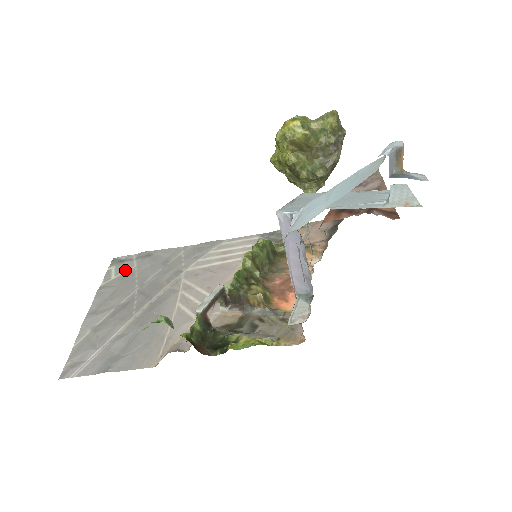
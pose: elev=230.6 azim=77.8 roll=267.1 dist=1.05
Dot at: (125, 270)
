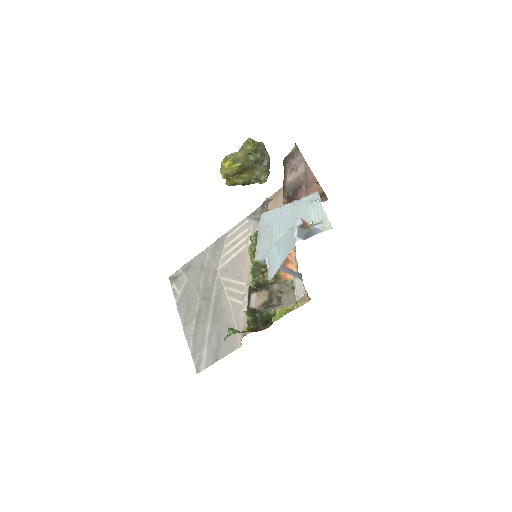
Dot at: (182, 285)
